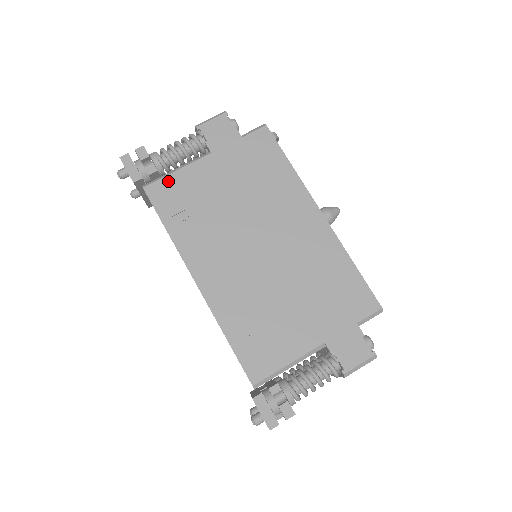
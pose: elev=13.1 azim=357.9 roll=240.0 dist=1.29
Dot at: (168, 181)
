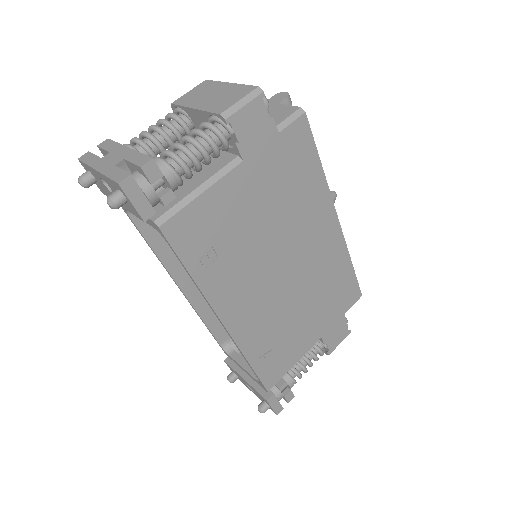
Dot at: (191, 211)
